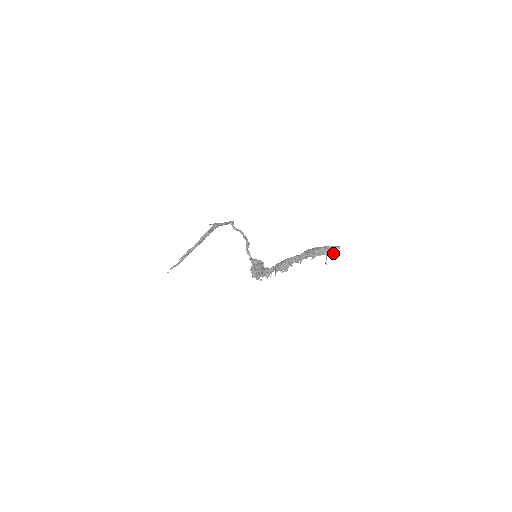
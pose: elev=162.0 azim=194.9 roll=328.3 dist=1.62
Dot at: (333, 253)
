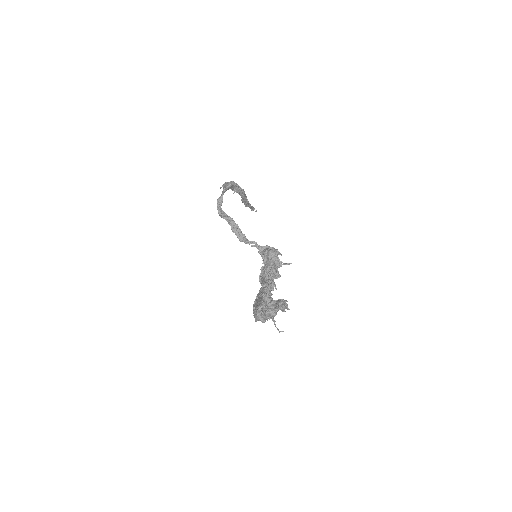
Dot at: (286, 308)
